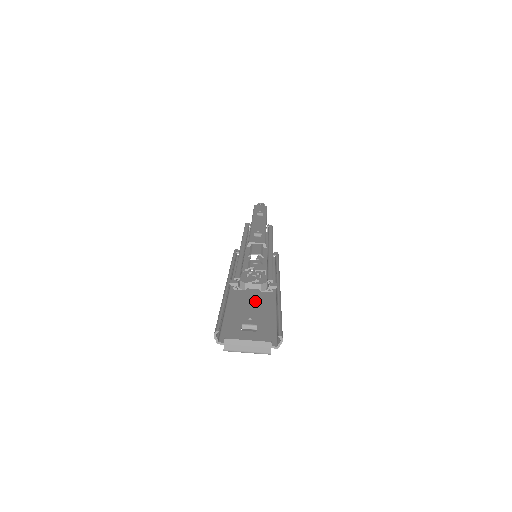
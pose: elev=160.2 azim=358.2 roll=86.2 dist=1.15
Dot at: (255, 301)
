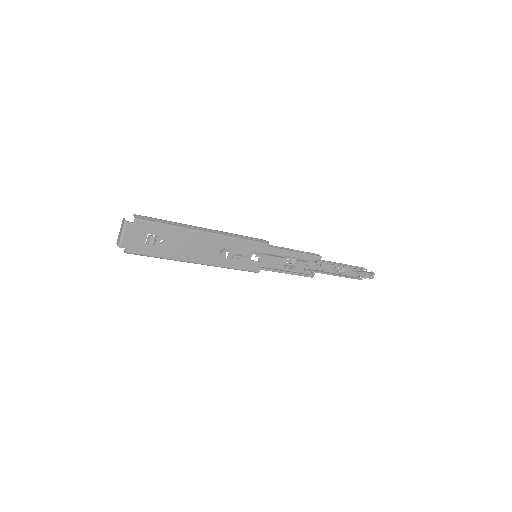
Dot at: (187, 243)
